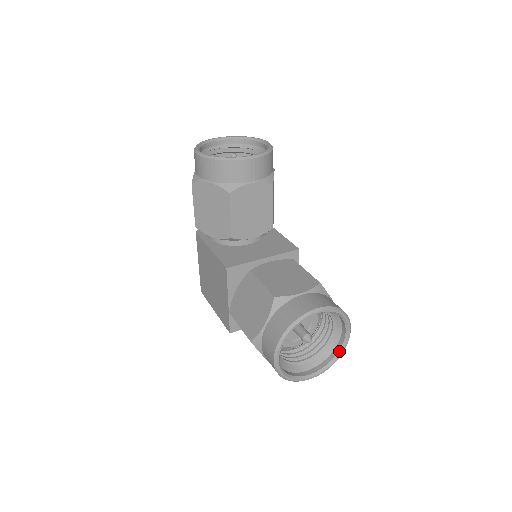
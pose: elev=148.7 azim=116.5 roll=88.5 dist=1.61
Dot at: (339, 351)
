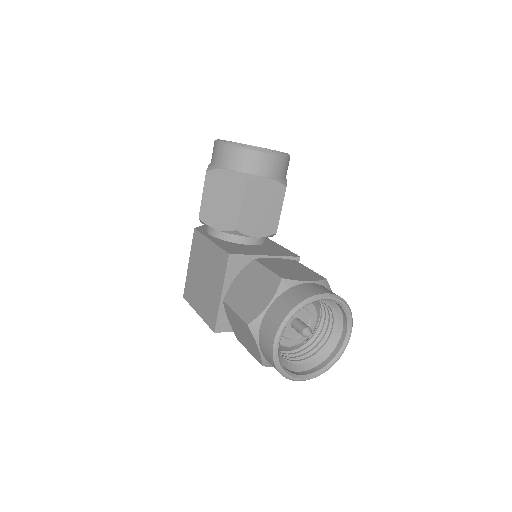
Dot at: (336, 356)
